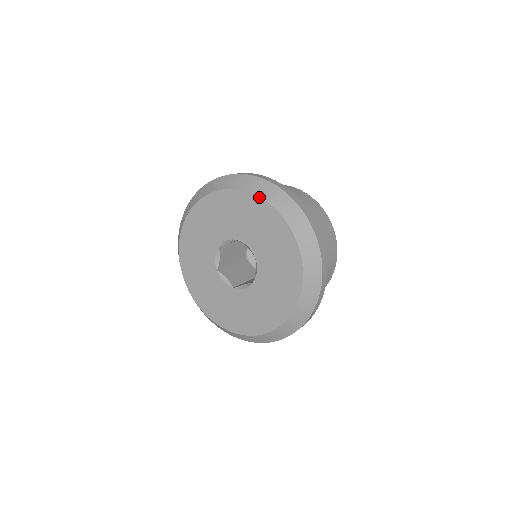
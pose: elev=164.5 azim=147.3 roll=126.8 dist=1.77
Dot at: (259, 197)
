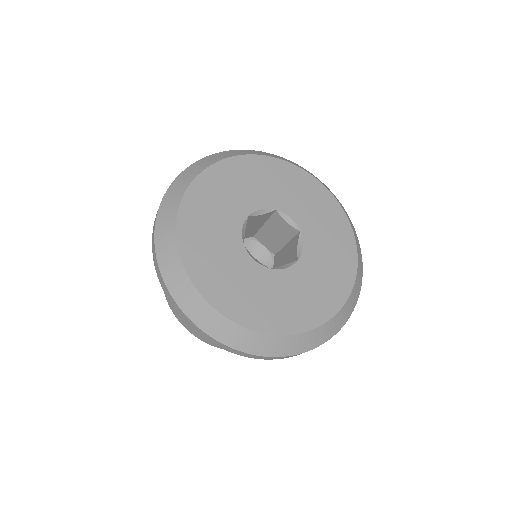
Dot at: (355, 239)
